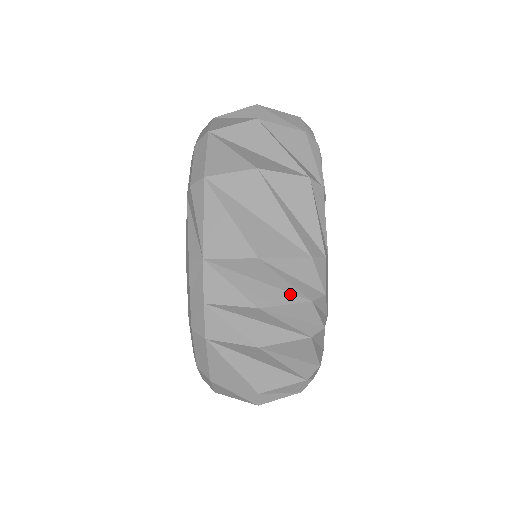
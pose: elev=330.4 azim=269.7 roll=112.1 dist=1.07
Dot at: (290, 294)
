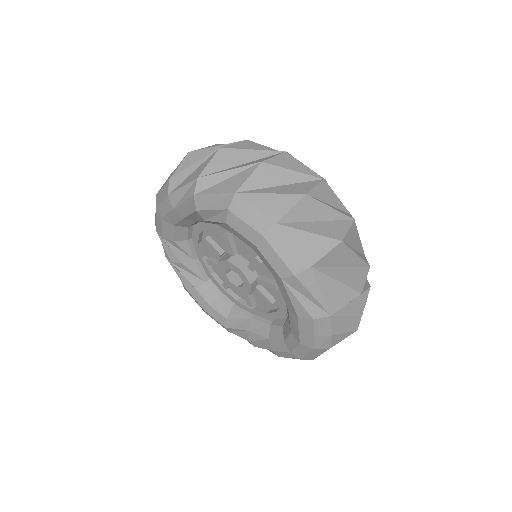
Dot at: (364, 293)
